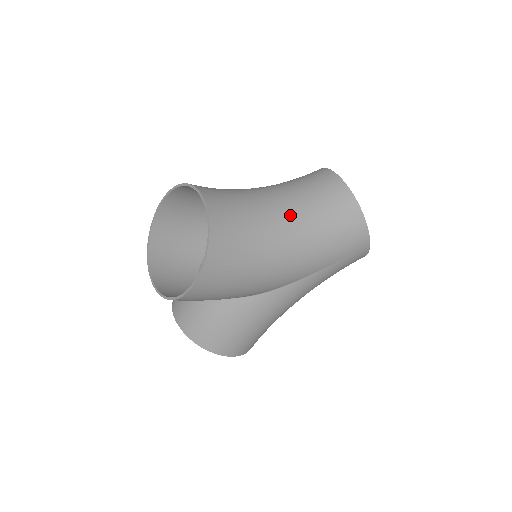
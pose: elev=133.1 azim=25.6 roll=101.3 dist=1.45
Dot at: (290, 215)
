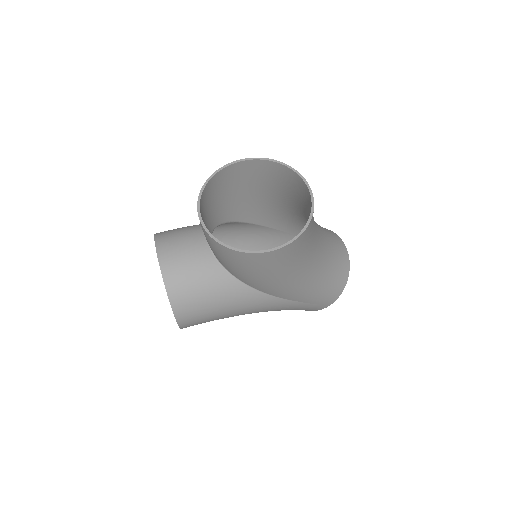
Dot at: (323, 249)
